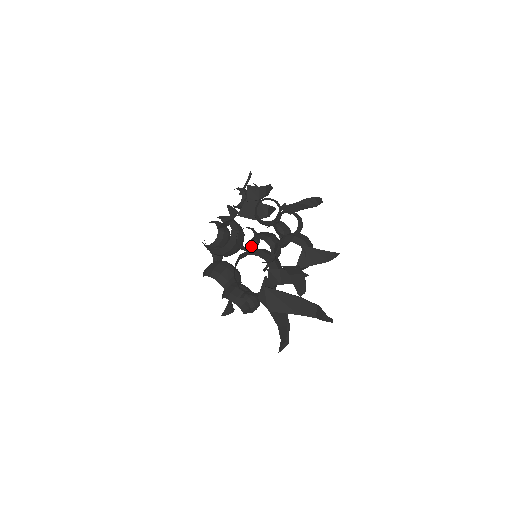
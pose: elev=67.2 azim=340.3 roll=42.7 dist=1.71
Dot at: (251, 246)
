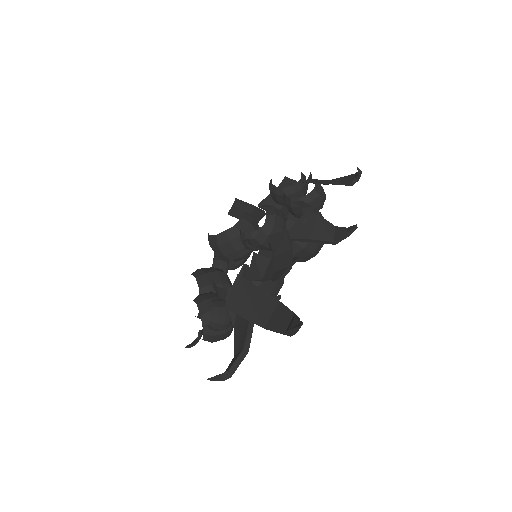
Dot at: (254, 236)
